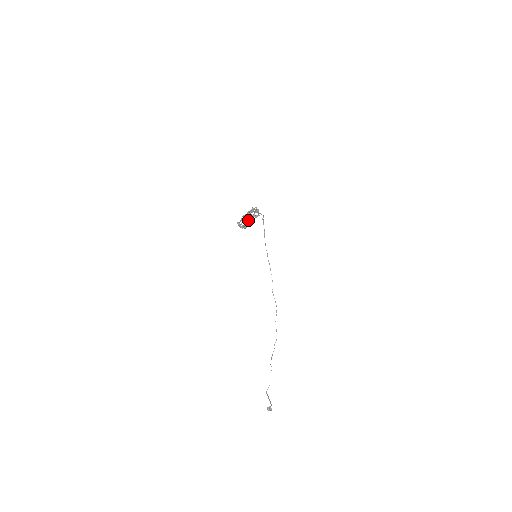
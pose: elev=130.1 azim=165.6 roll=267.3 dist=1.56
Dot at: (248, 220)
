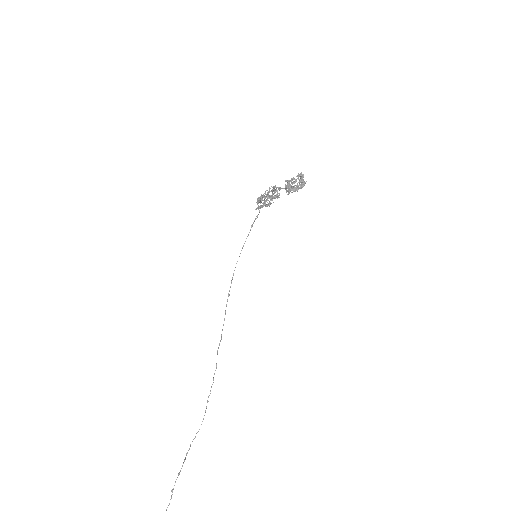
Dot at: (299, 183)
